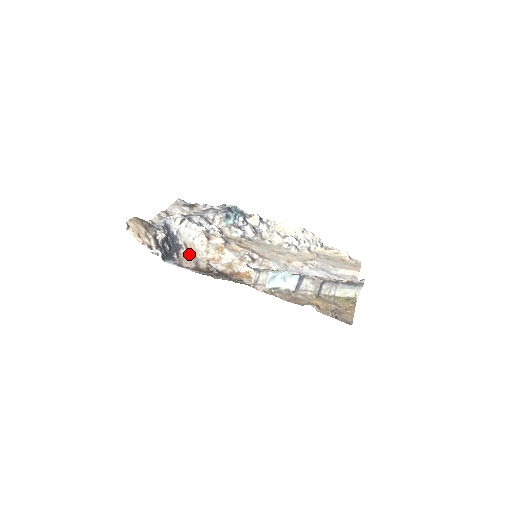
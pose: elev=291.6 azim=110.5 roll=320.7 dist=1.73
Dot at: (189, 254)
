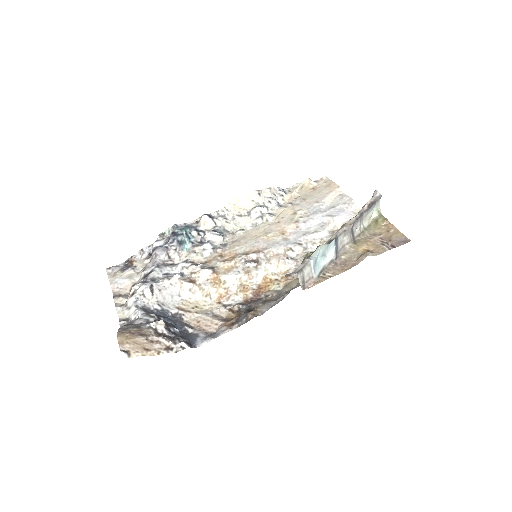
Dot at: (196, 314)
